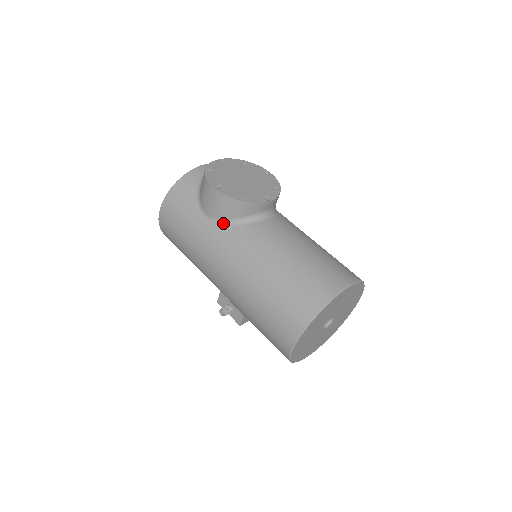
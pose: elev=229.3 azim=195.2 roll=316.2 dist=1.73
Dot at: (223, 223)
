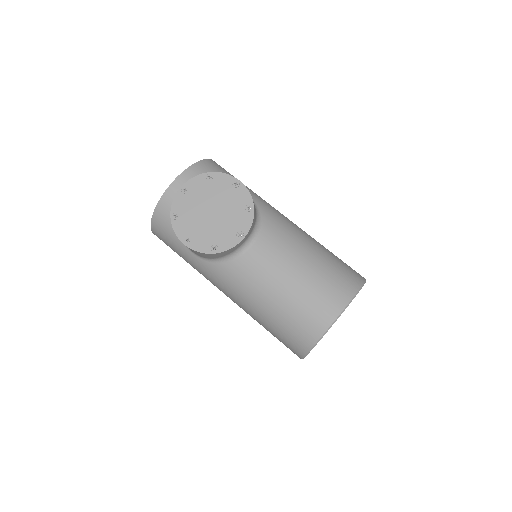
Dot at: (209, 260)
